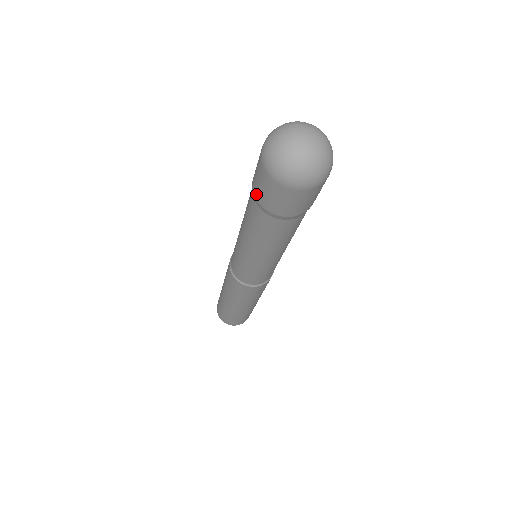
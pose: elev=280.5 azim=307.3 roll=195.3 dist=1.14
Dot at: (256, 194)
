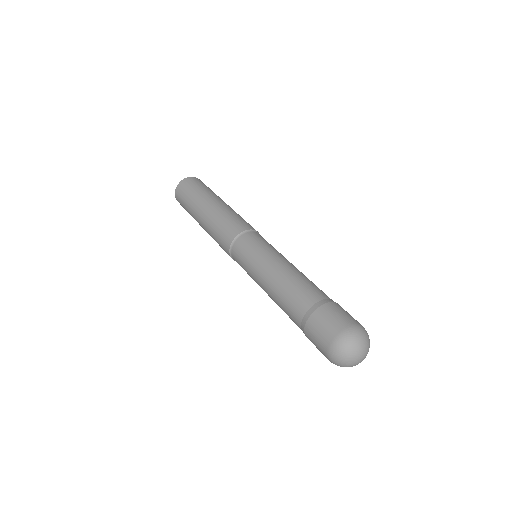
Dot at: (311, 322)
